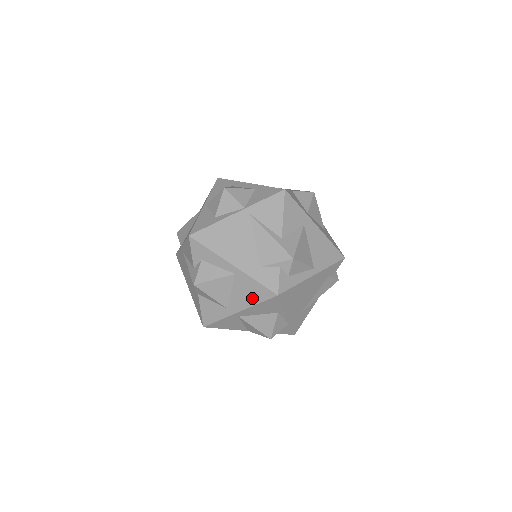
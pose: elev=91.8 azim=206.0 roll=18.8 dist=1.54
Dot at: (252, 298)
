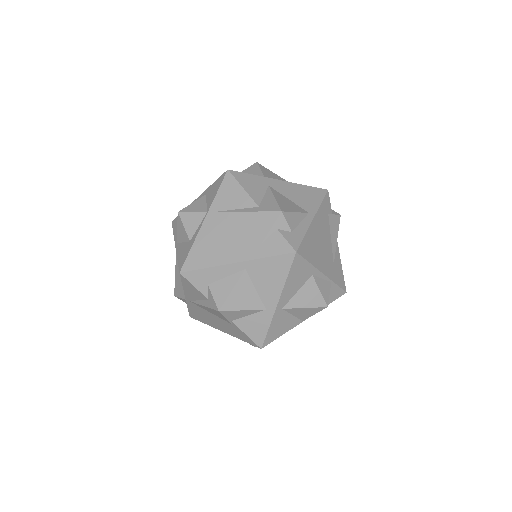
Dot at: (278, 277)
